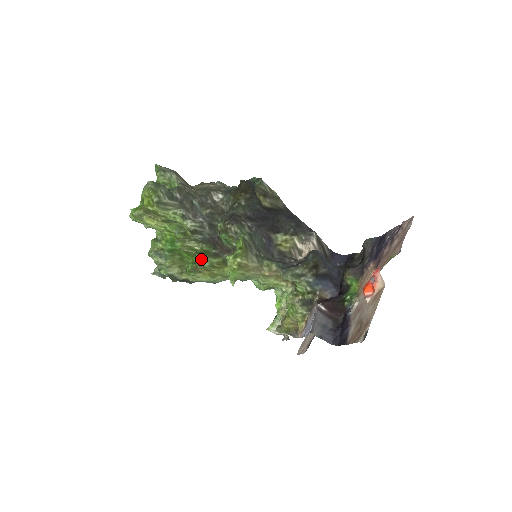
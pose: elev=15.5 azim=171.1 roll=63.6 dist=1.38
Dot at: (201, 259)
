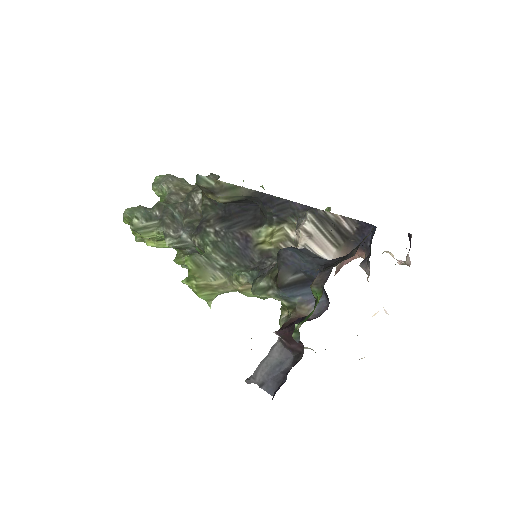
Dot at: occluded
